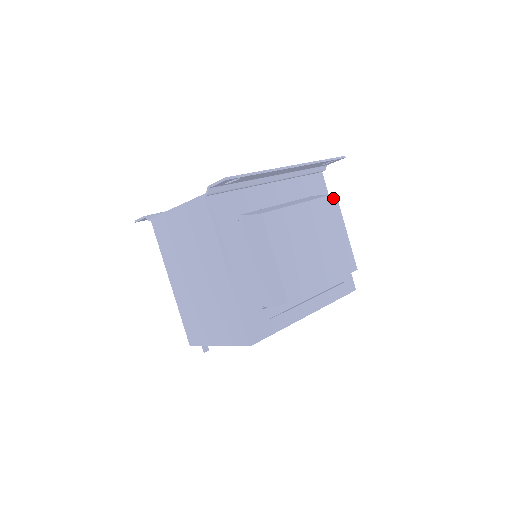
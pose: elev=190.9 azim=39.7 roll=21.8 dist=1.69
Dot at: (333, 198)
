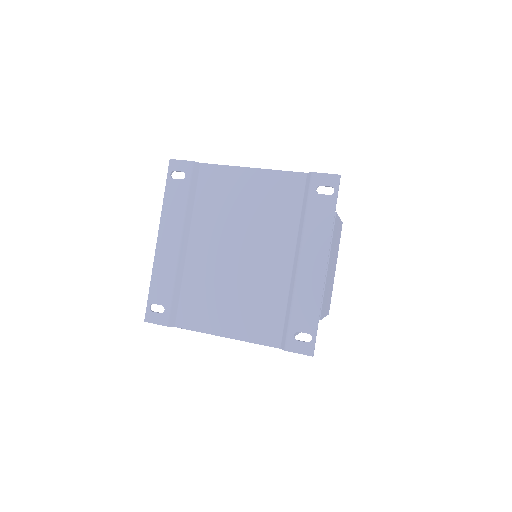
Dot at: occluded
